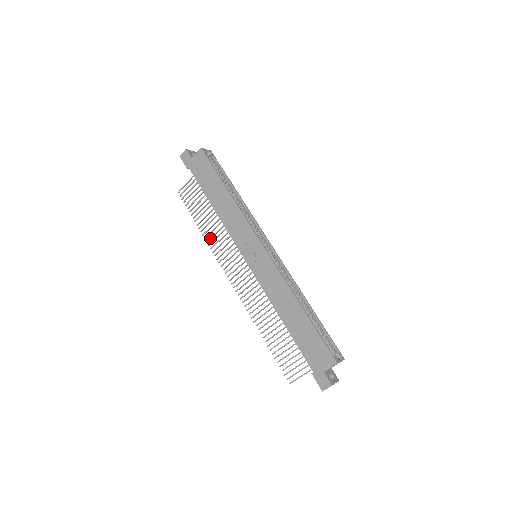
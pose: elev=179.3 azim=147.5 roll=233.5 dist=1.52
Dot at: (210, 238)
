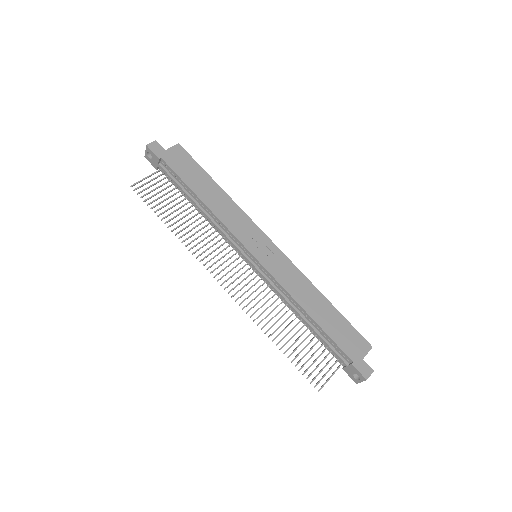
Dot at: (187, 238)
